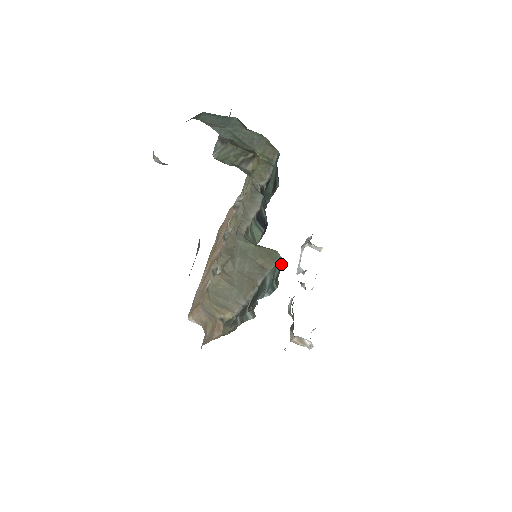
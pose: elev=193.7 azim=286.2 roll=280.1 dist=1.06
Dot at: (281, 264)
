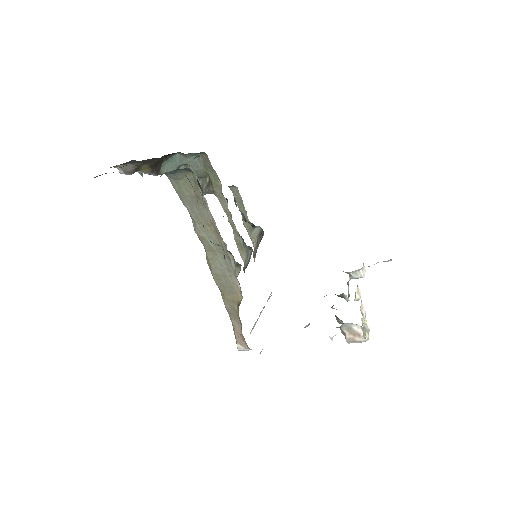
Dot at: (194, 175)
